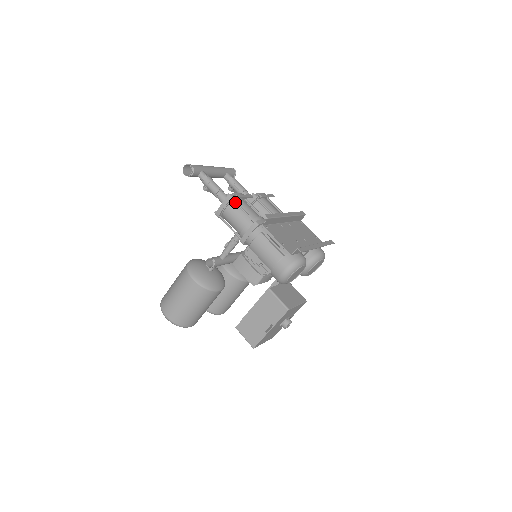
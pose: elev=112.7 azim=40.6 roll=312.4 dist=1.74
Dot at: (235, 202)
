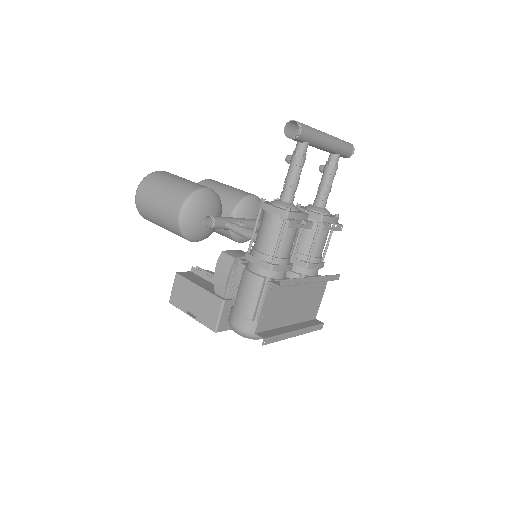
Dot at: (283, 224)
